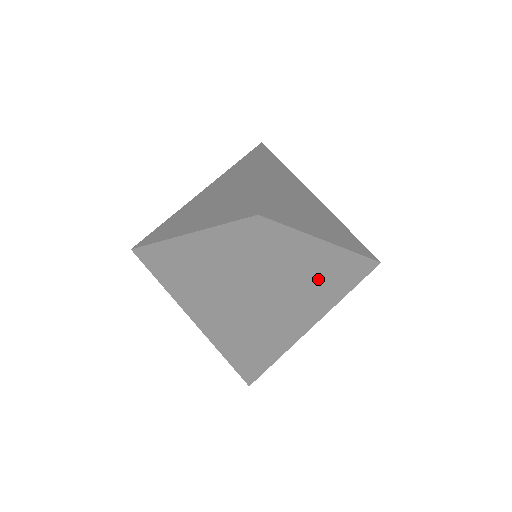
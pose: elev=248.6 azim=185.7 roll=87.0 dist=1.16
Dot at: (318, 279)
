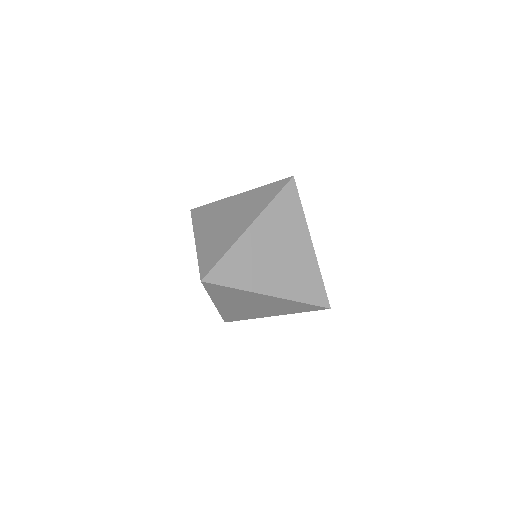
Dot at: occluded
